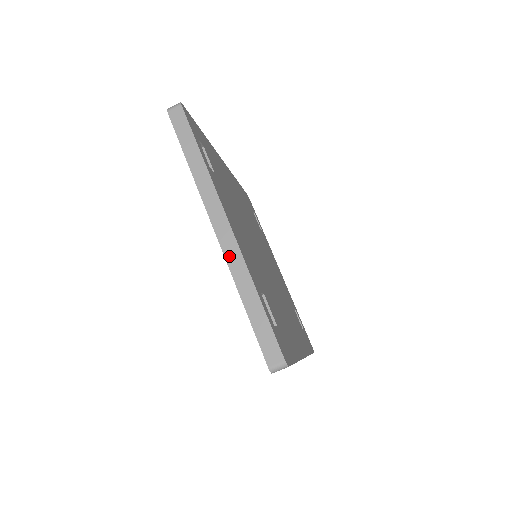
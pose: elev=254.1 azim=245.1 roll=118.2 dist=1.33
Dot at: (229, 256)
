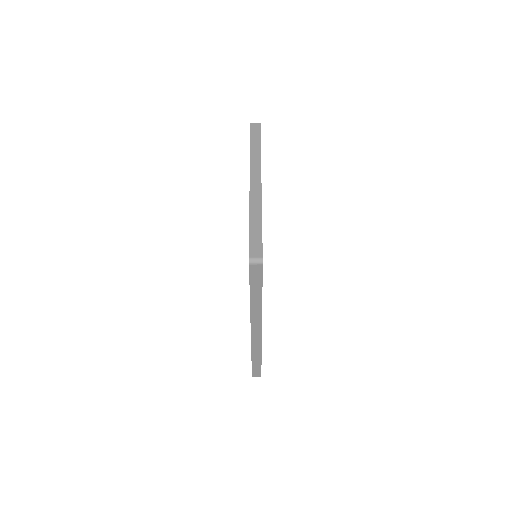
Dot at: (253, 195)
